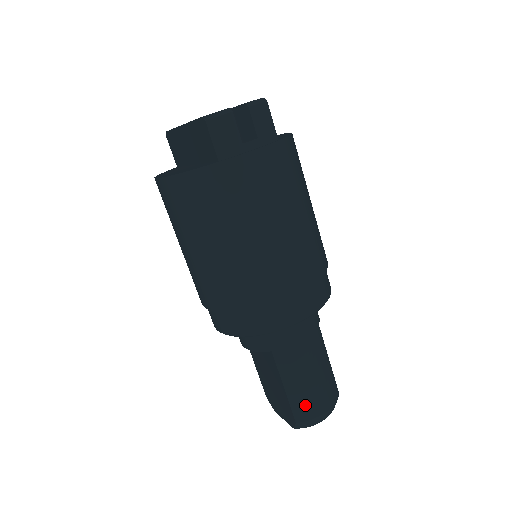
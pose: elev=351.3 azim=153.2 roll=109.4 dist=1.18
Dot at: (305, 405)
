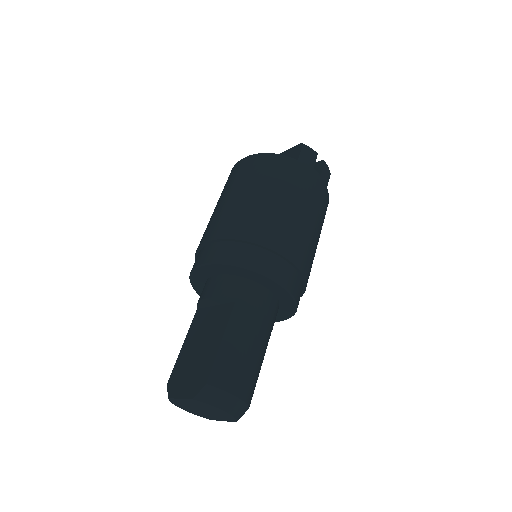
Dot at: (228, 370)
